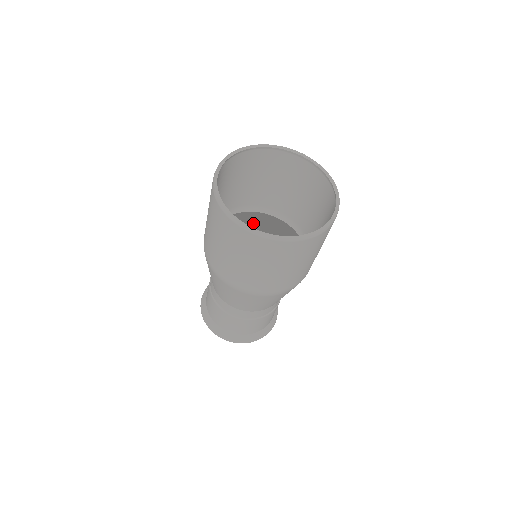
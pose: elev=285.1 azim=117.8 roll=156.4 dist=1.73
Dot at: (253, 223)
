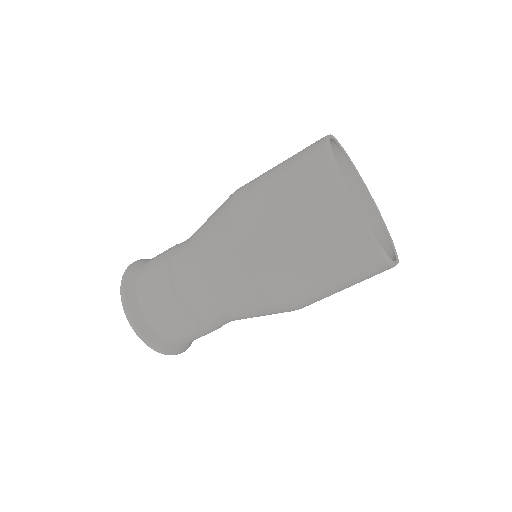
Dot at: occluded
